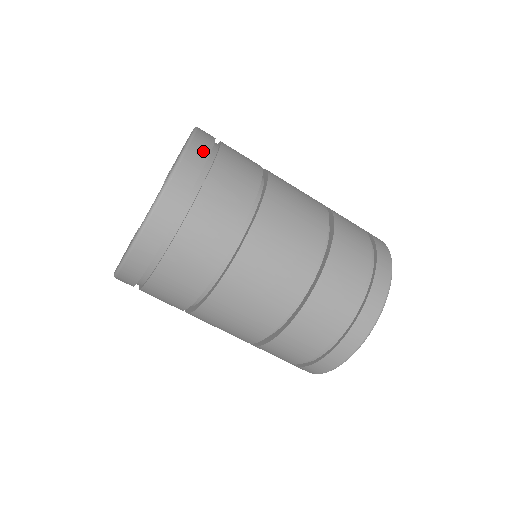
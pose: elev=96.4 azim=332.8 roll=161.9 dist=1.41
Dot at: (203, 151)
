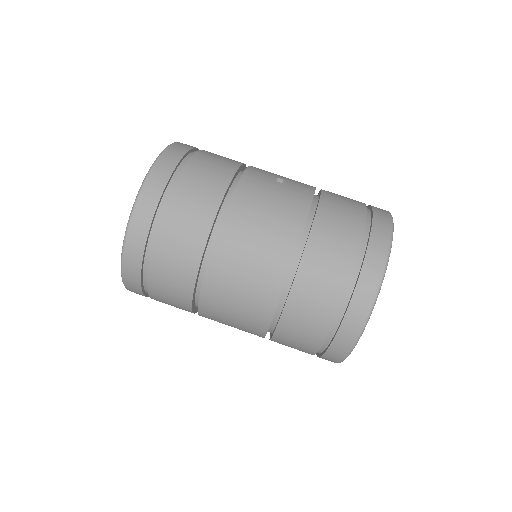
Dot at: (152, 199)
